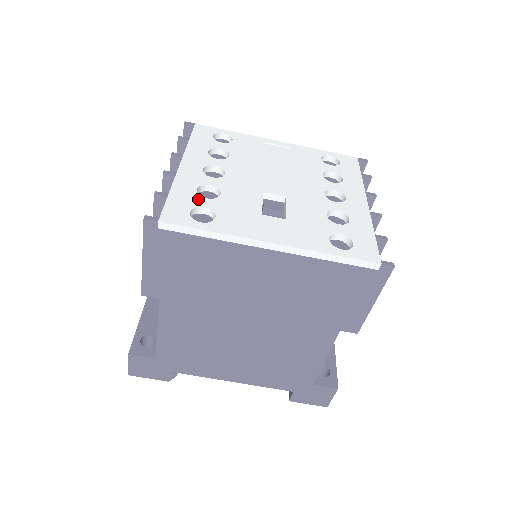
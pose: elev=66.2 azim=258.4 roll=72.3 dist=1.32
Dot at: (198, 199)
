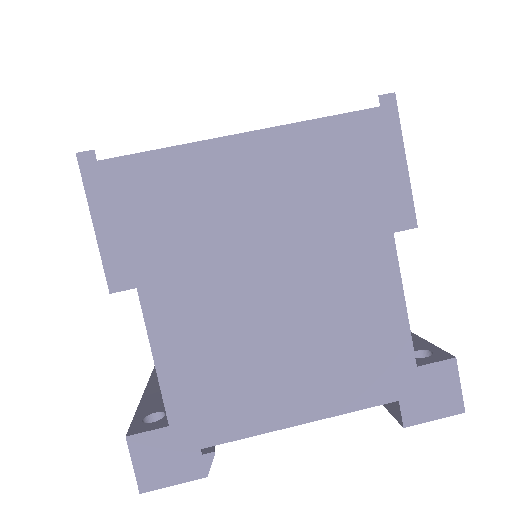
Dot at: occluded
